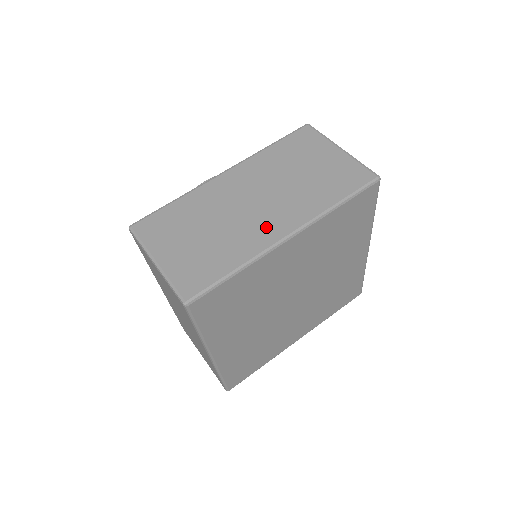
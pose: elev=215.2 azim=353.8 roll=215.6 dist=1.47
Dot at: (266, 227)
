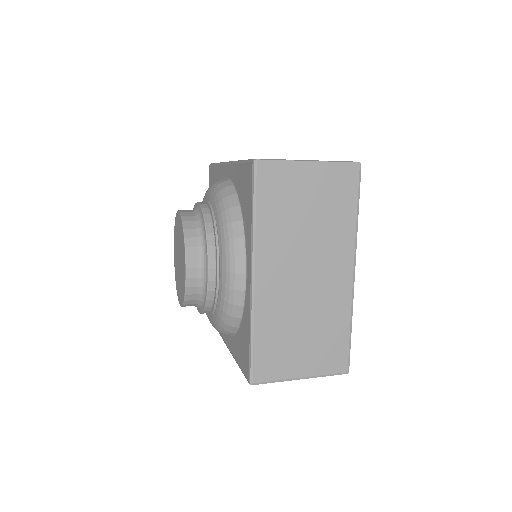
Dot at: (335, 284)
